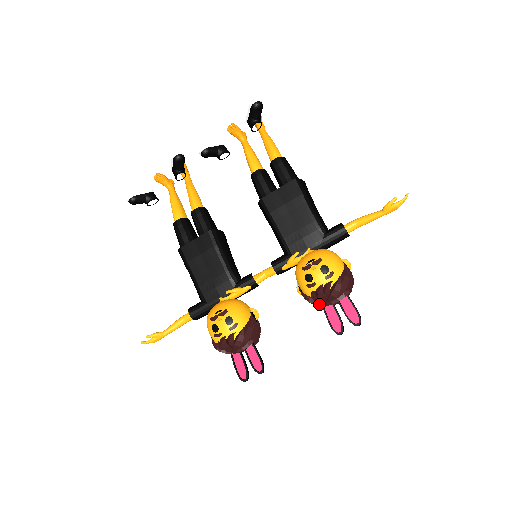
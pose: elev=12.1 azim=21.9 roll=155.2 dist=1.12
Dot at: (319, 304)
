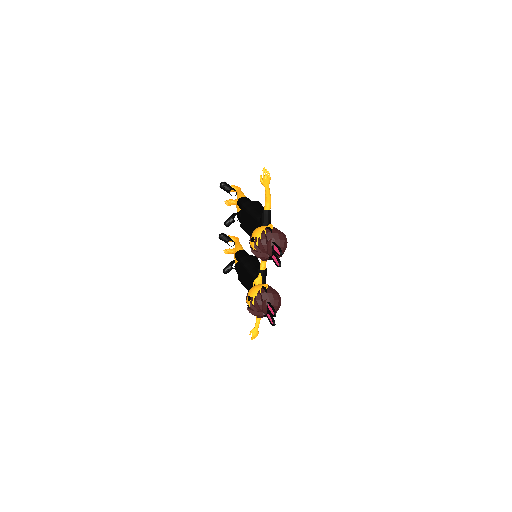
Dot at: (265, 258)
